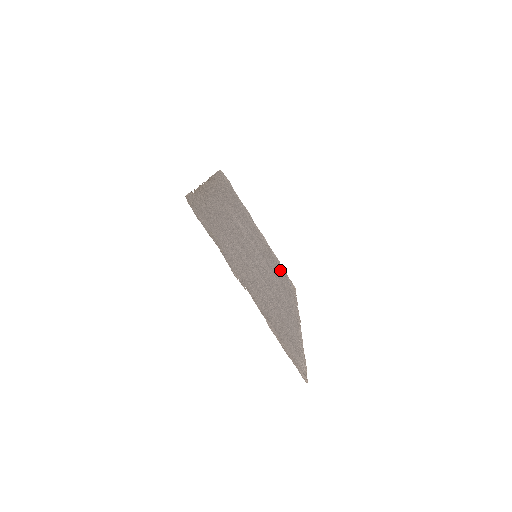
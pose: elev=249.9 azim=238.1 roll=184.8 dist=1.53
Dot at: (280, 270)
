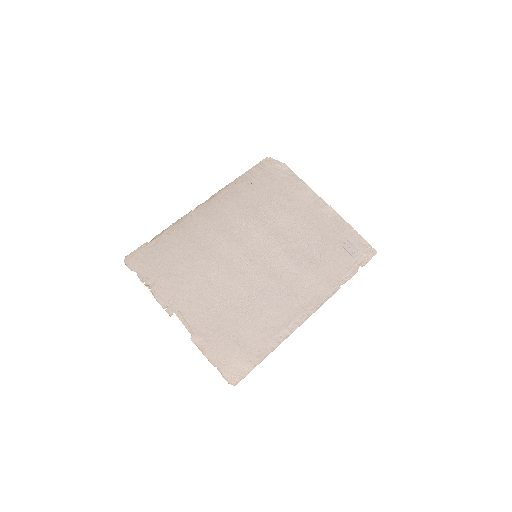
Dot at: (338, 243)
